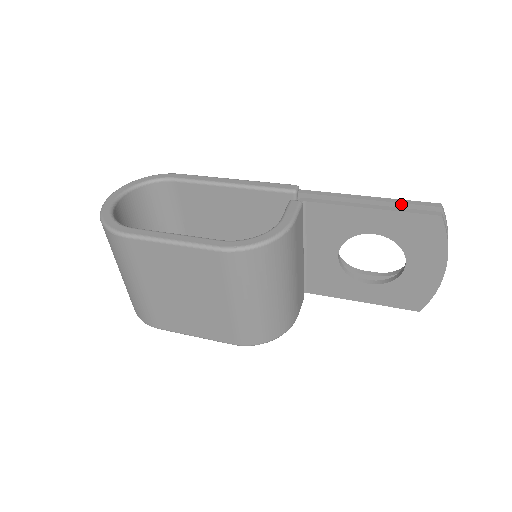
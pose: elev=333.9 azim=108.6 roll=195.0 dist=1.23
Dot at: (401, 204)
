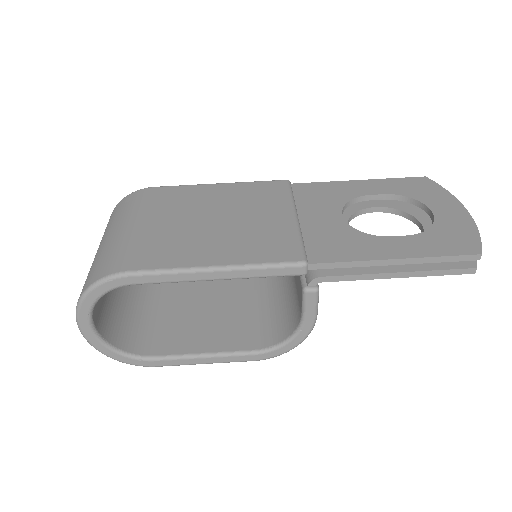
Dot at: (434, 262)
